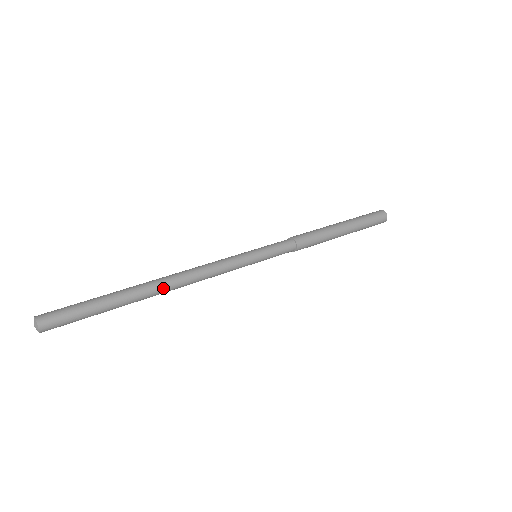
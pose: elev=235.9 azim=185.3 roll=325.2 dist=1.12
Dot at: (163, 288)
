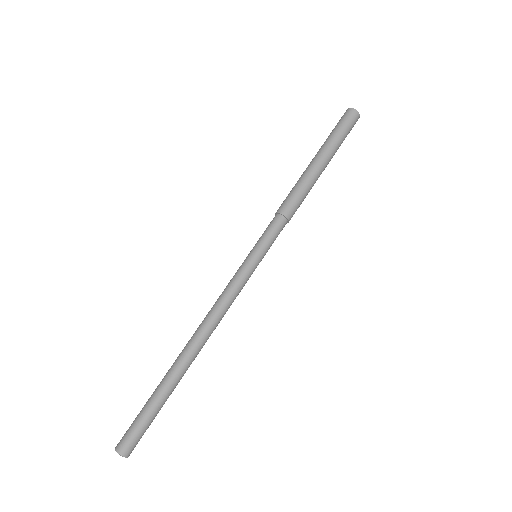
Dot at: (196, 351)
